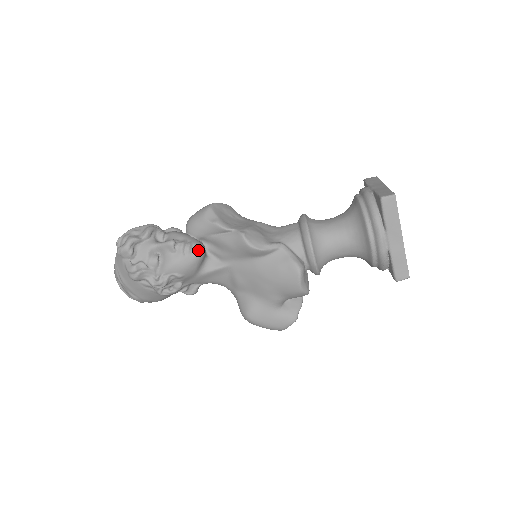
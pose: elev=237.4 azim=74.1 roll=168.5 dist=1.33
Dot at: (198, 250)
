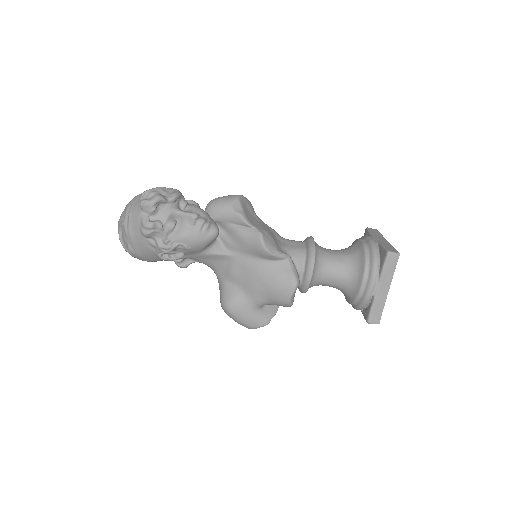
Dot at: (214, 232)
